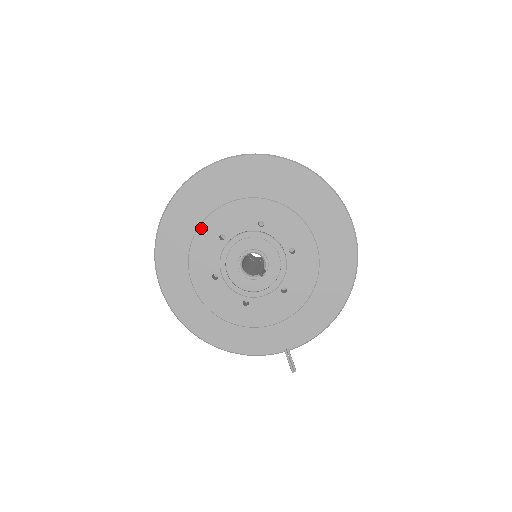
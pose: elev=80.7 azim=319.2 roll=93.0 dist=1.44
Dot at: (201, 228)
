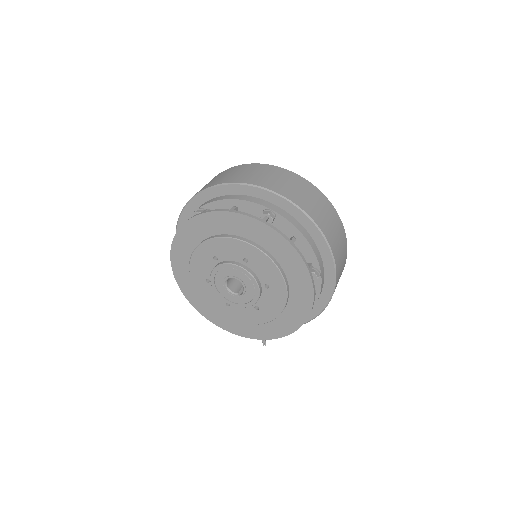
Dot at: (200, 247)
